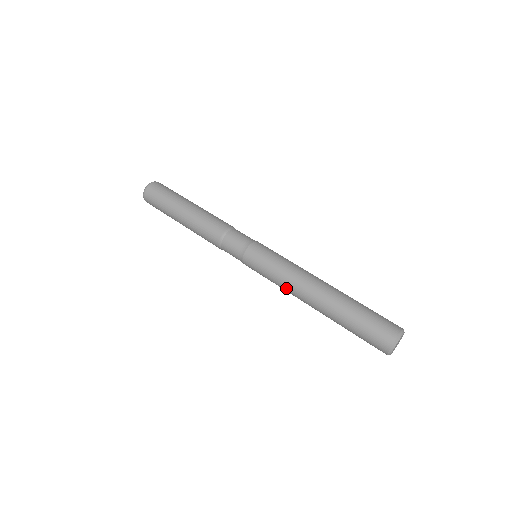
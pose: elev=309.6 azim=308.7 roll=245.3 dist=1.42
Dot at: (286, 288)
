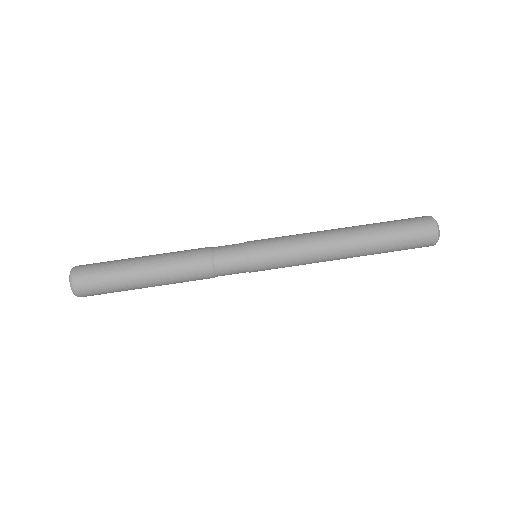
Dot at: occluded
